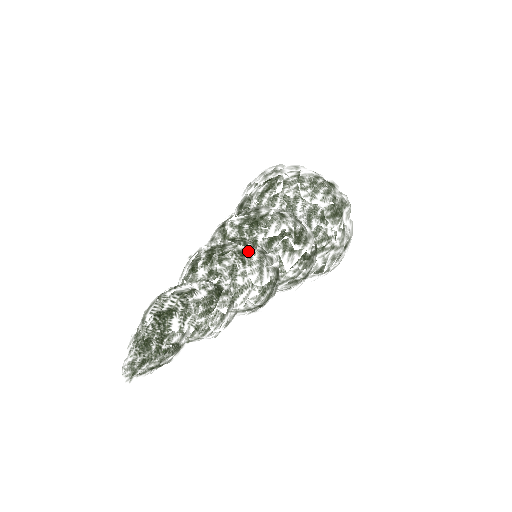
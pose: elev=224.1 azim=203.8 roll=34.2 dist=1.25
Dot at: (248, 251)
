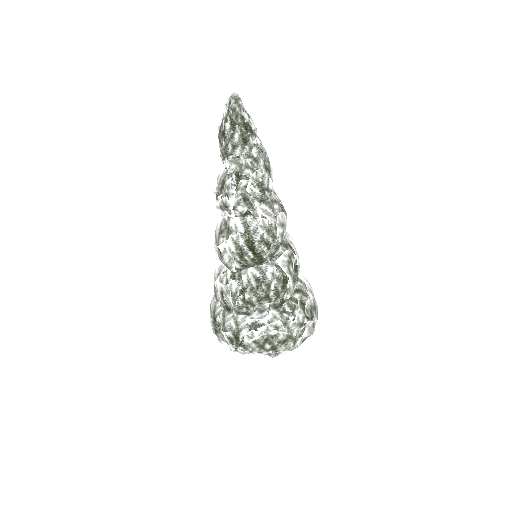
Dot at: occluded
